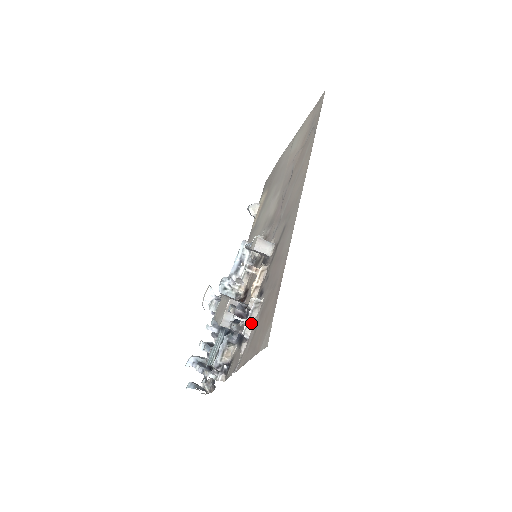
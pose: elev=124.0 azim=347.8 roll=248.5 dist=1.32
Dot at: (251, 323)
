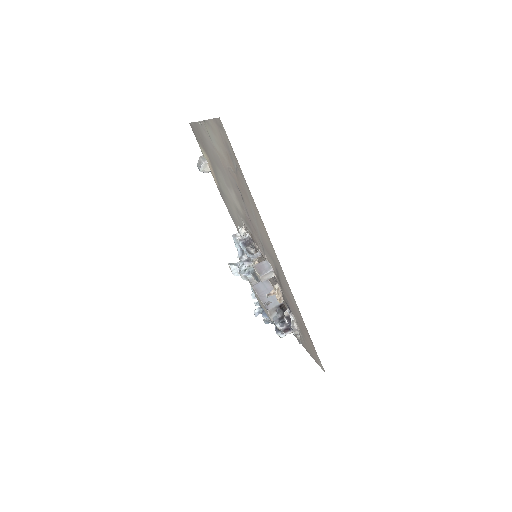
Dot at: (296, 330)
